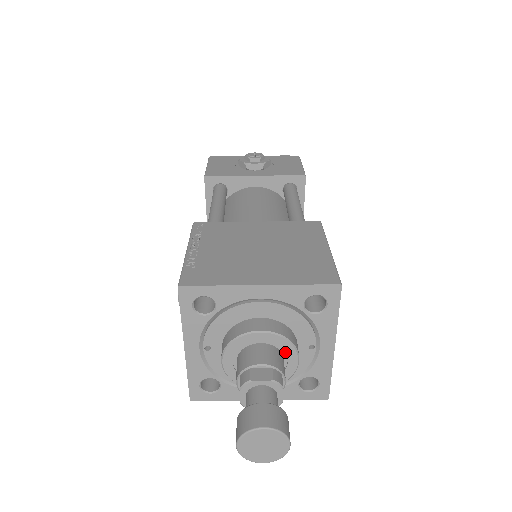
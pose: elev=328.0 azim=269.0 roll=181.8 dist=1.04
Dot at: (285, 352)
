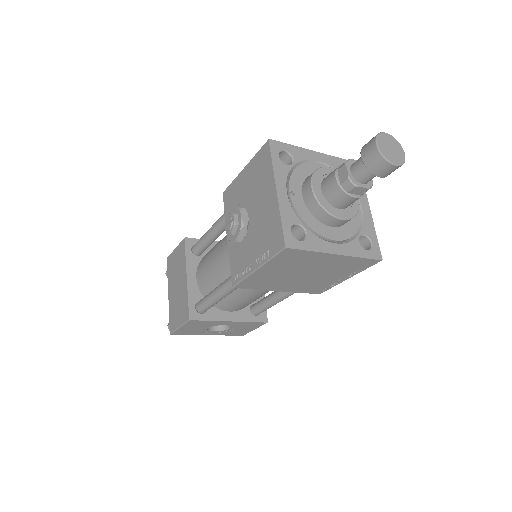
Dot at: occluded
